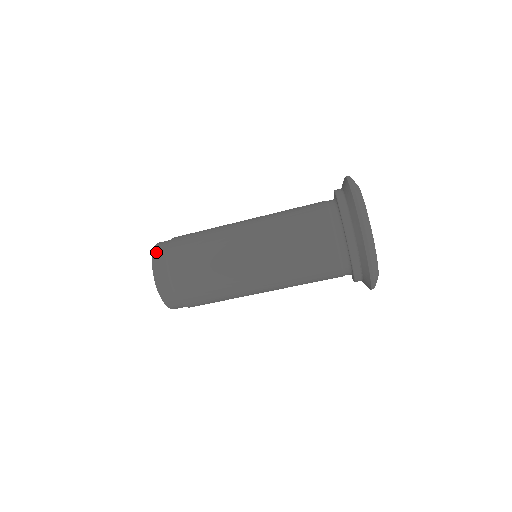
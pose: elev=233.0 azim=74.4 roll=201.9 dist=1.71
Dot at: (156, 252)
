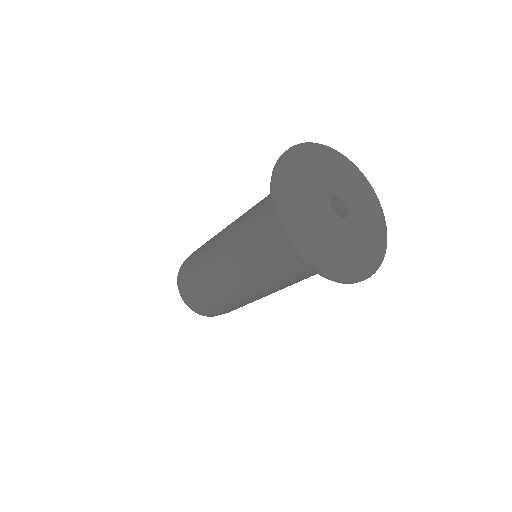
Dot at: (184, 299)
